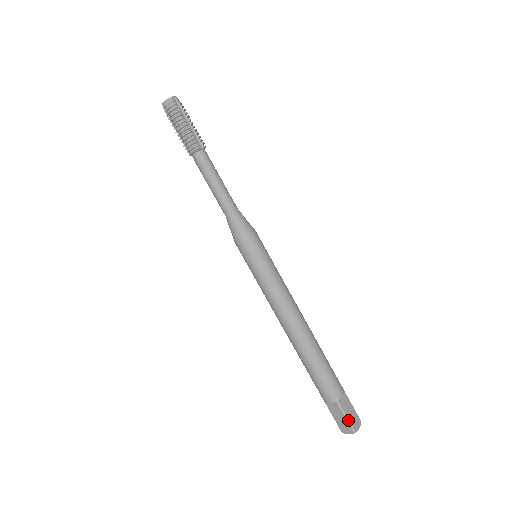
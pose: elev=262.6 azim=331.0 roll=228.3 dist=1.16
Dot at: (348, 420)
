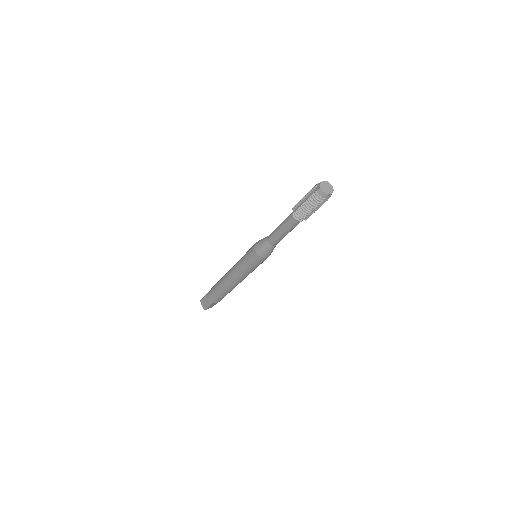
Dot at: (208, 307)
